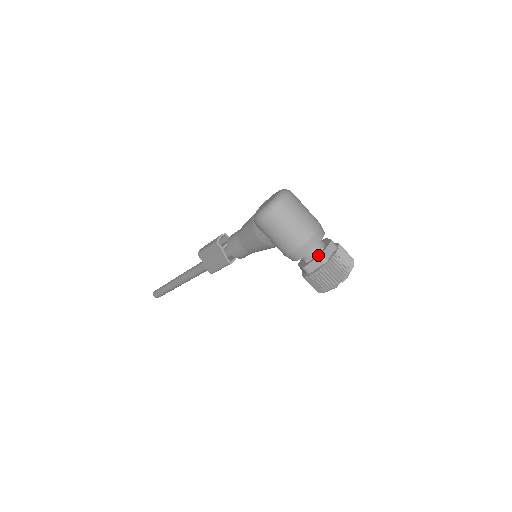
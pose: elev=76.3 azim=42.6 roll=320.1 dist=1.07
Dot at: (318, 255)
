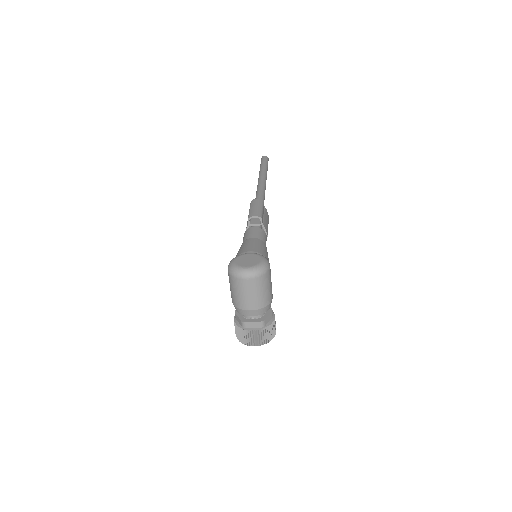
Dot at: (244, 319)
